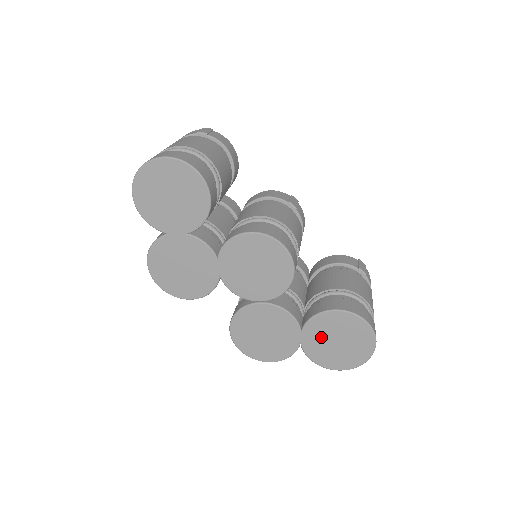
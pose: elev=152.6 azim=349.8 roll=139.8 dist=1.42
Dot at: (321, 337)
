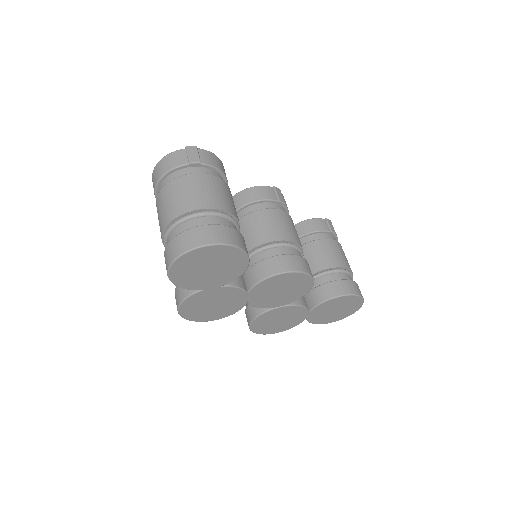
Dot at: (324, 311)
